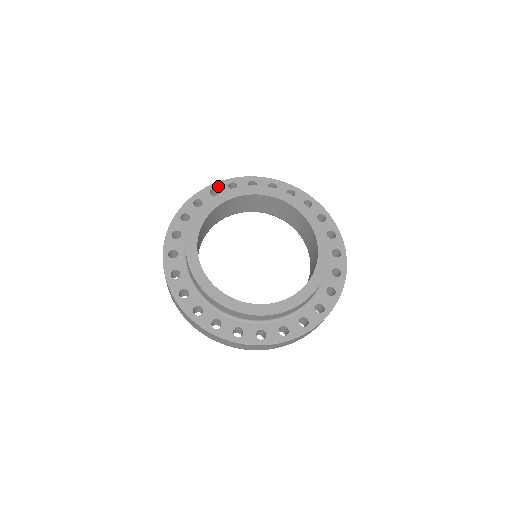
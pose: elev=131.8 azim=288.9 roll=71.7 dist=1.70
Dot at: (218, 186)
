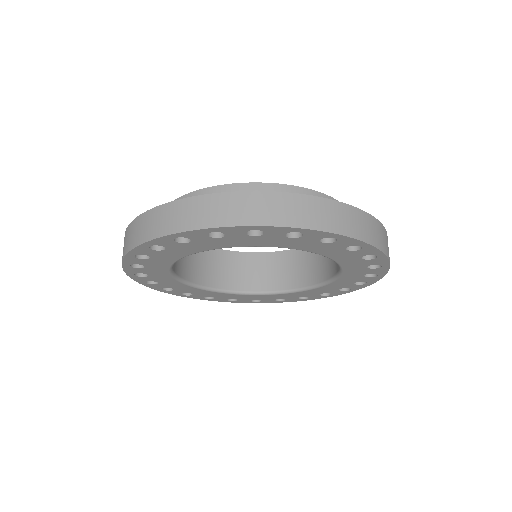
Dot at: occluded
